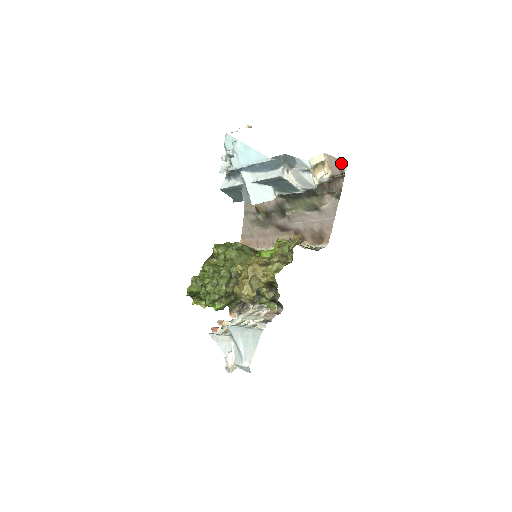
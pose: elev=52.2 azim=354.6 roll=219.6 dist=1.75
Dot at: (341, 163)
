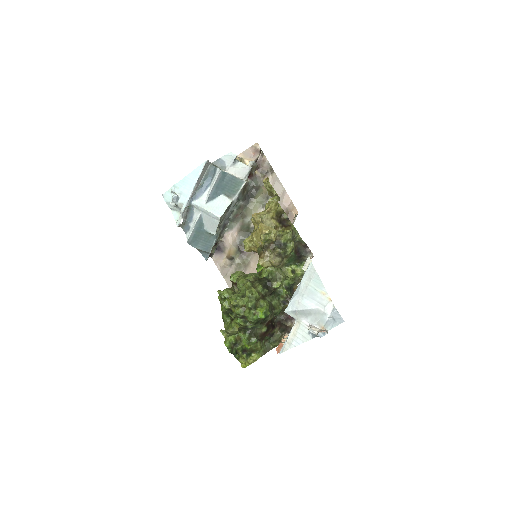
Dot at: (253, 148)
